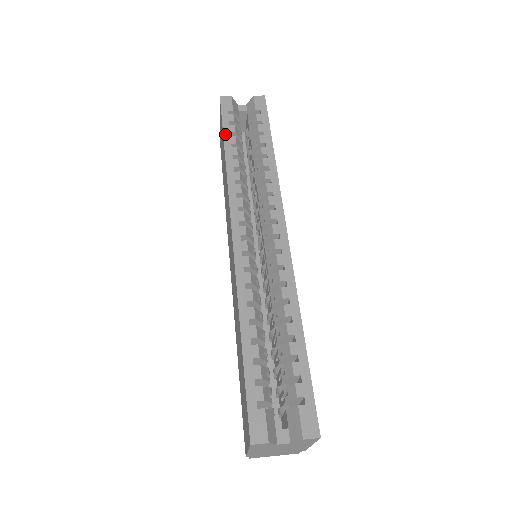
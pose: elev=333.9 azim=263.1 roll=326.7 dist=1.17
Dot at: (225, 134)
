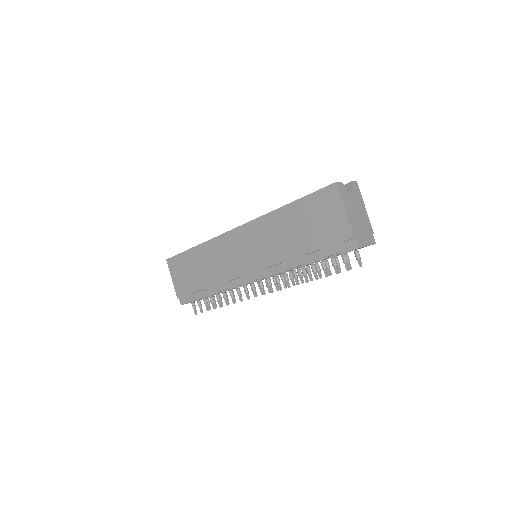
Dot at: (187, 250)
